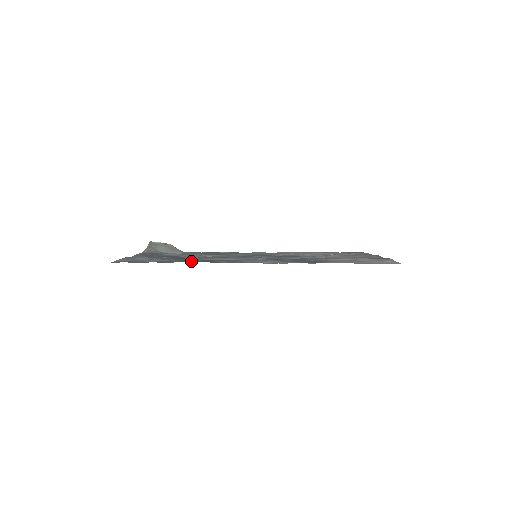
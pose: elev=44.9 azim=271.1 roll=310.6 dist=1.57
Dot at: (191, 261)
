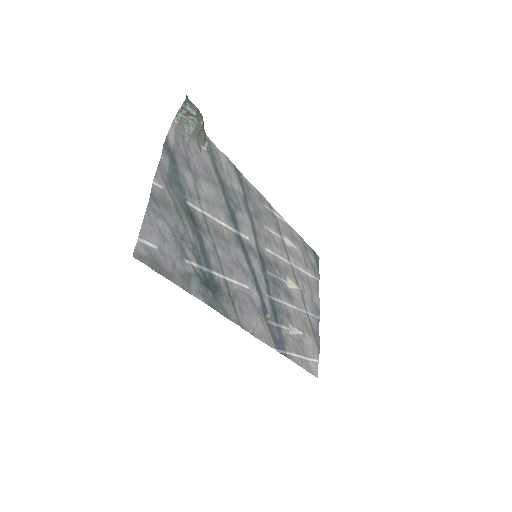
Dot at: (206, 297)
